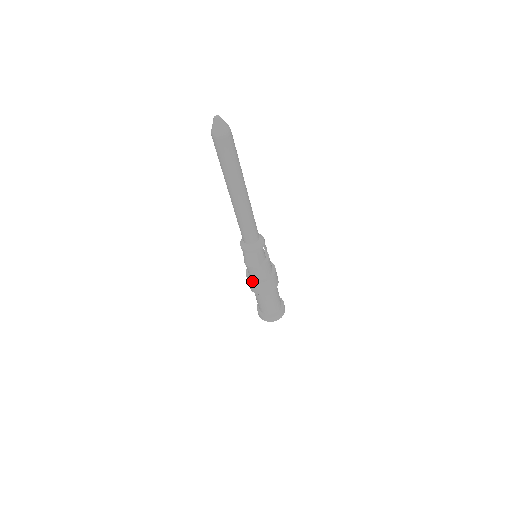
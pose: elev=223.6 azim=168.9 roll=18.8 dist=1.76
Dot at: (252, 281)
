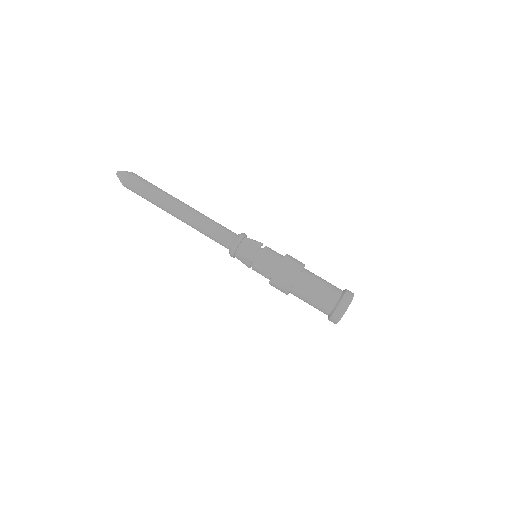
Dot at: (278, 264)
